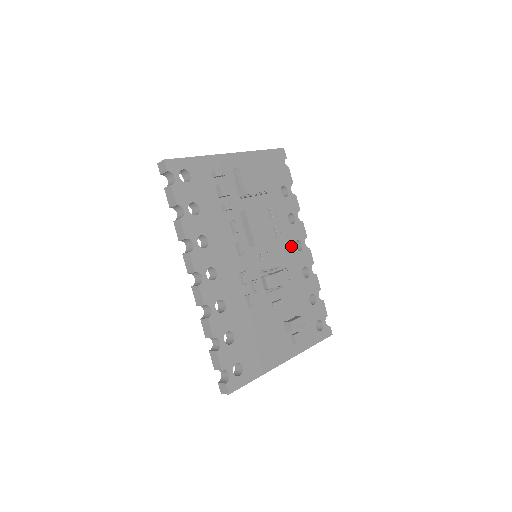
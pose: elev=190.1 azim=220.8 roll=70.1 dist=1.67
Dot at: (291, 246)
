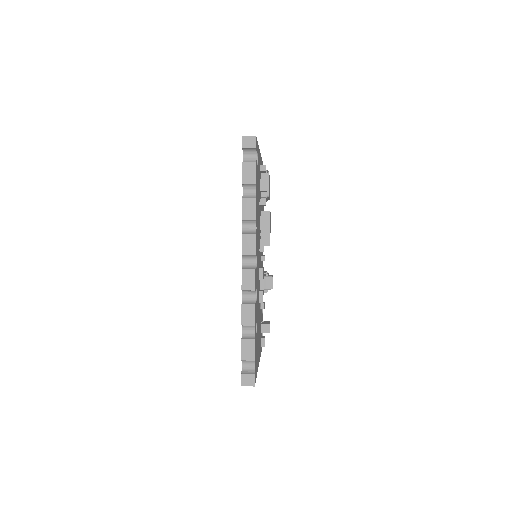
Dot at: occluded
